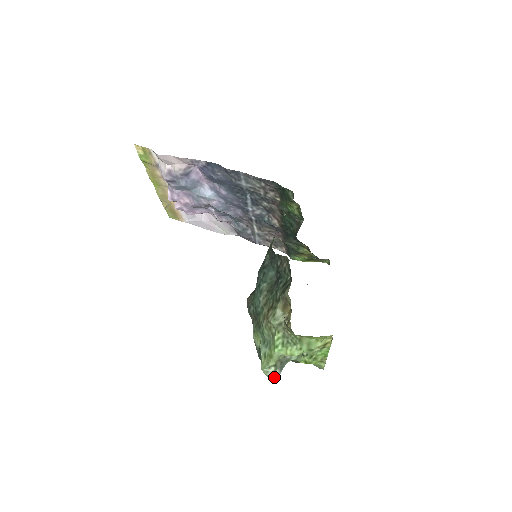
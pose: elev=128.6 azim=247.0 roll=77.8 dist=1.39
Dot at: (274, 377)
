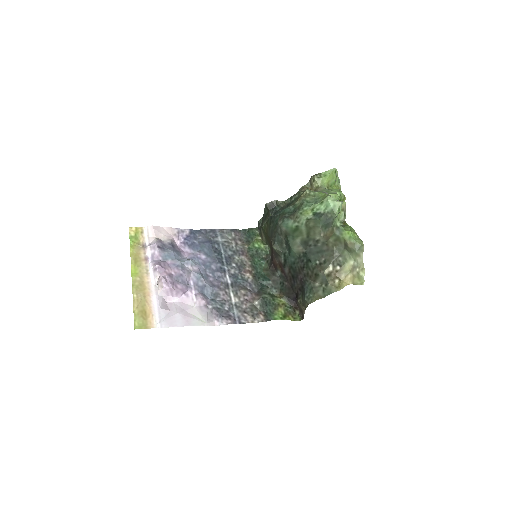
Dot at: (339, 201)
